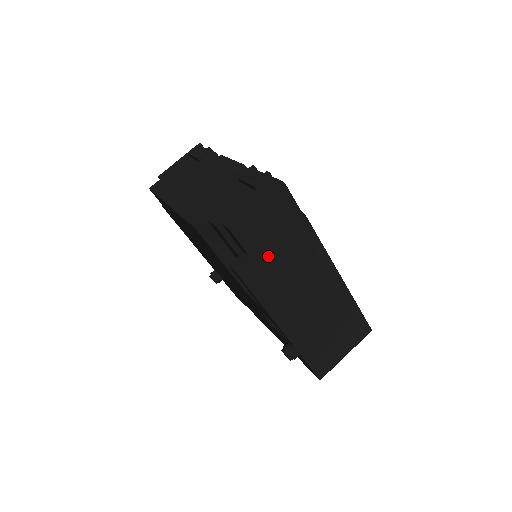
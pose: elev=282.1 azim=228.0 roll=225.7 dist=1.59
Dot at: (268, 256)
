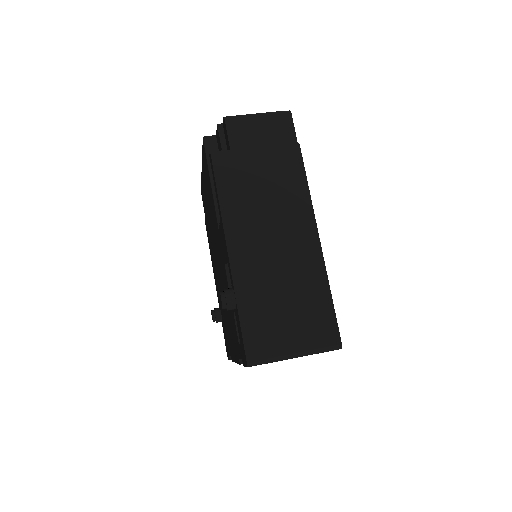
Dot at: (247, 157)
